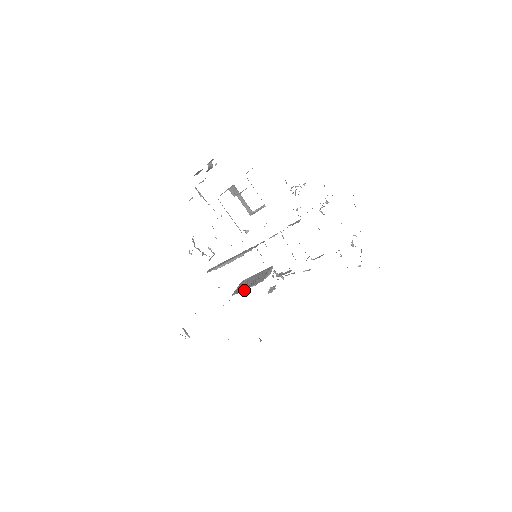
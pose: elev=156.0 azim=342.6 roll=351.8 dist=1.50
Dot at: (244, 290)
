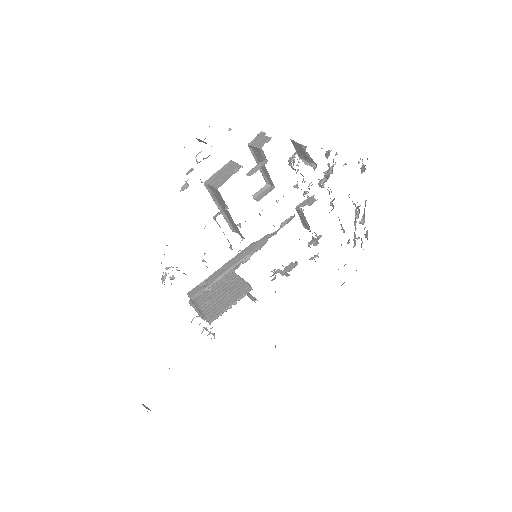
Dot at: (229, 308)
